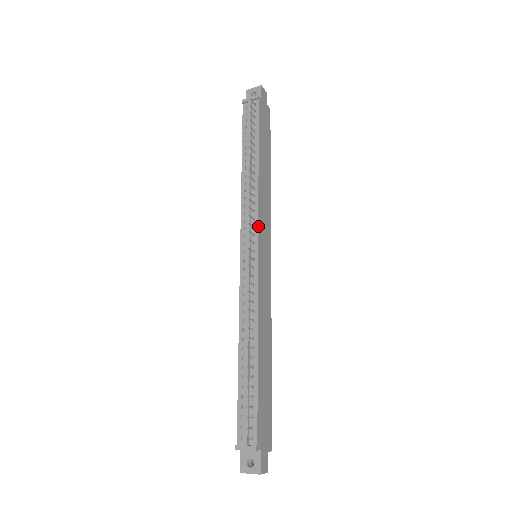
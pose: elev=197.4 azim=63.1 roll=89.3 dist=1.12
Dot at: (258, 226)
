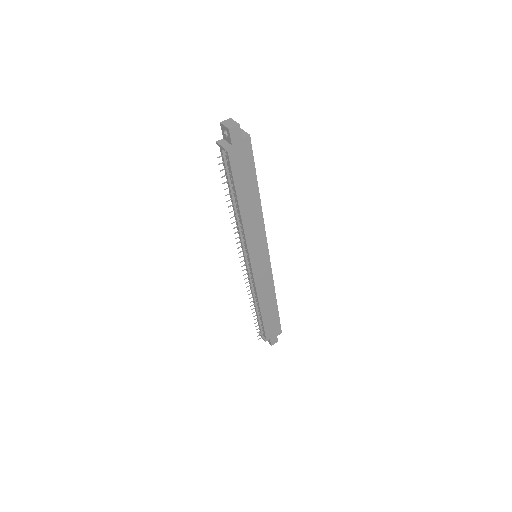
Dot at: (248, 251)
